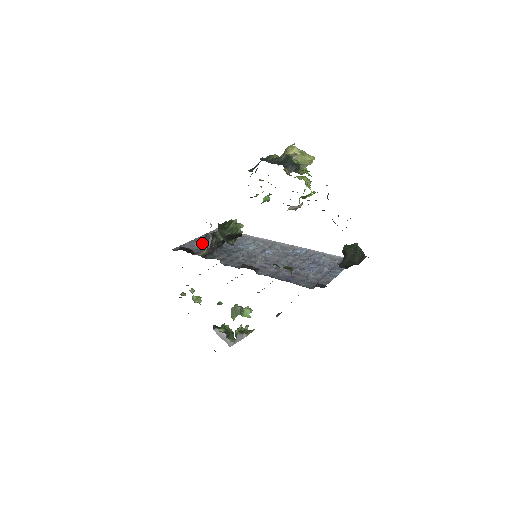
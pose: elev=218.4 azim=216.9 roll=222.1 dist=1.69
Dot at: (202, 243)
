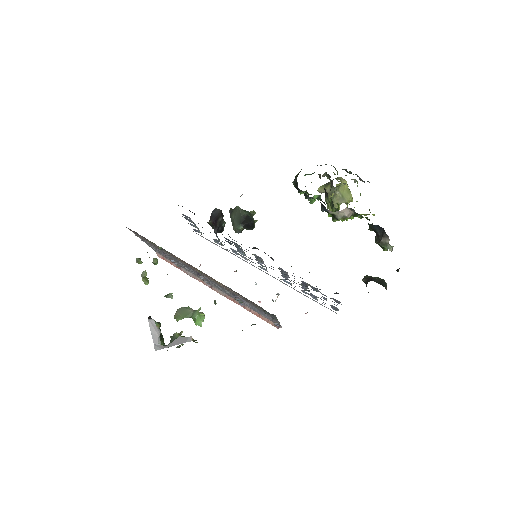
Dot at: (192, 222)
